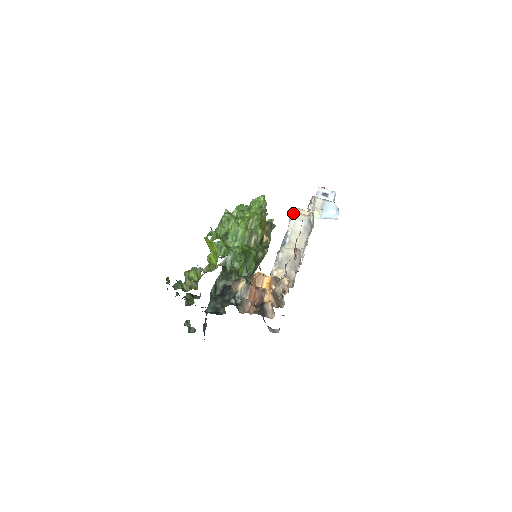
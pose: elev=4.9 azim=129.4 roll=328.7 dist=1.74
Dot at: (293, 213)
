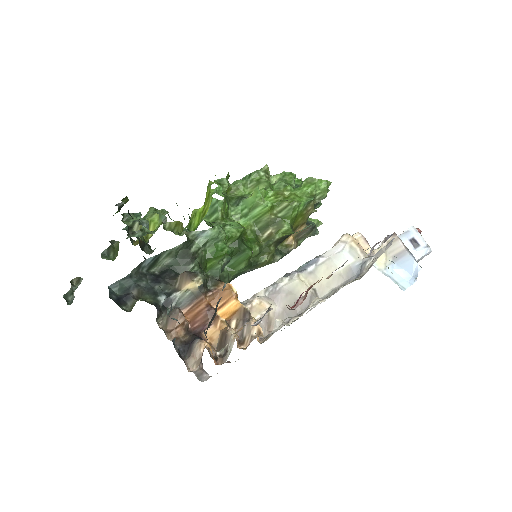
Dot at: (349, 236)
